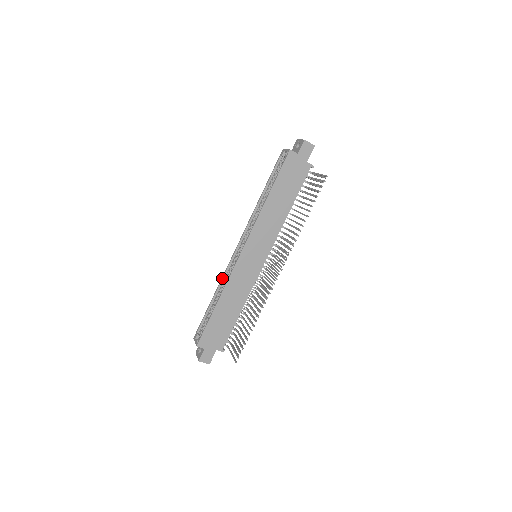
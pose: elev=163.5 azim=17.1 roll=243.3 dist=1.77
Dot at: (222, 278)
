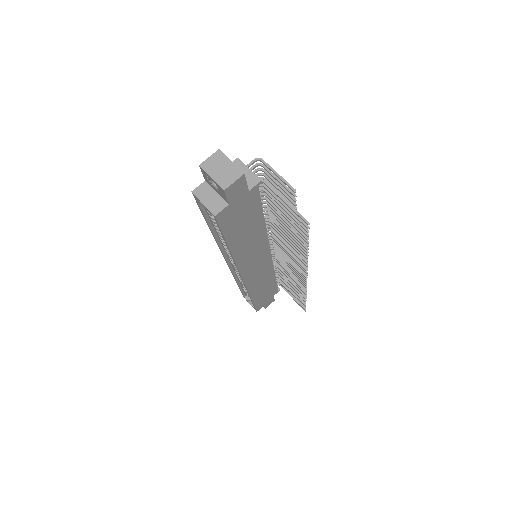
Dot at: occluded
